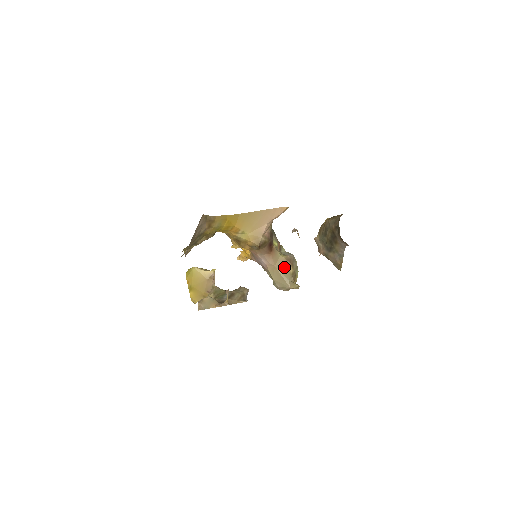
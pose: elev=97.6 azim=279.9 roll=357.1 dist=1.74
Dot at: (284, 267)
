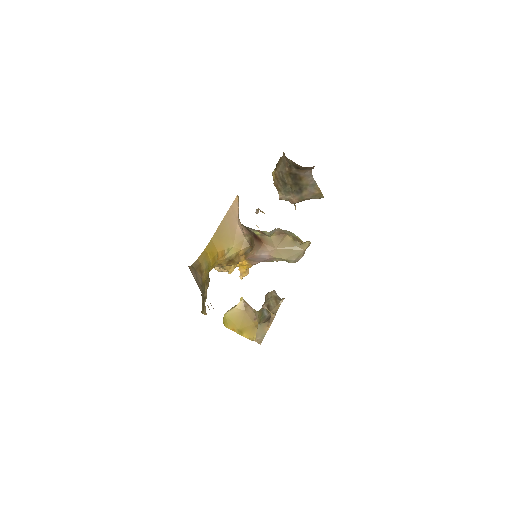
Dot at: (283, 242)
